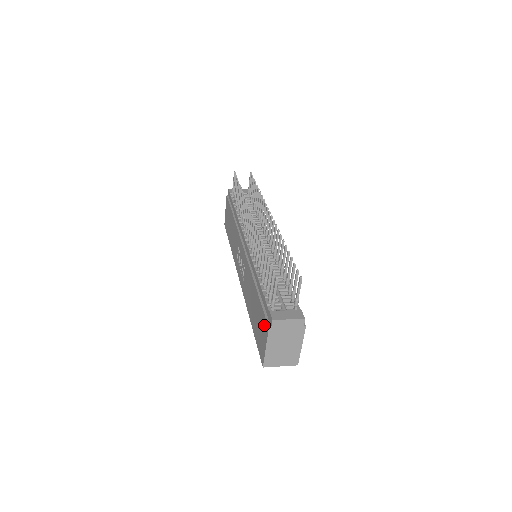
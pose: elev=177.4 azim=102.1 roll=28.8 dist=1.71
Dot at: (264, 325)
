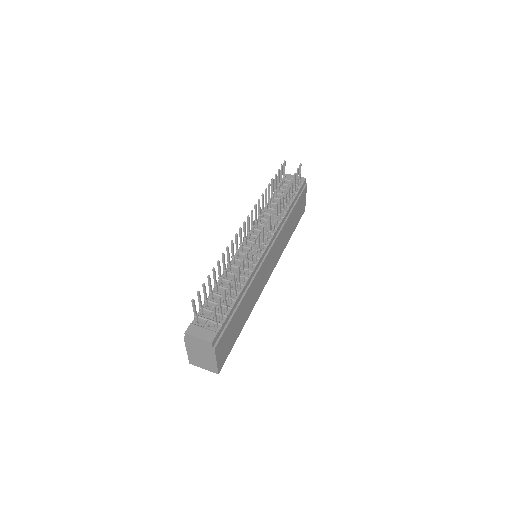
Dot at: occluded
